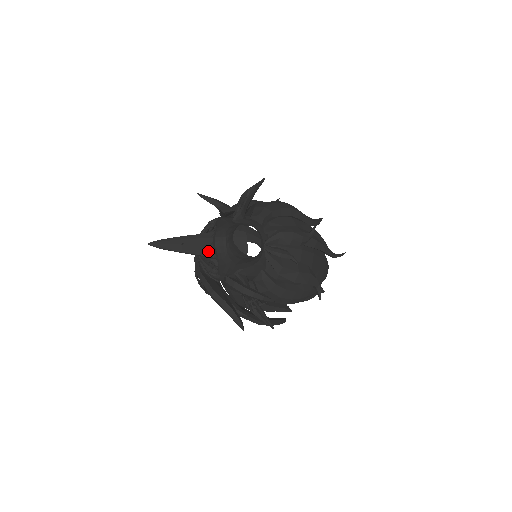
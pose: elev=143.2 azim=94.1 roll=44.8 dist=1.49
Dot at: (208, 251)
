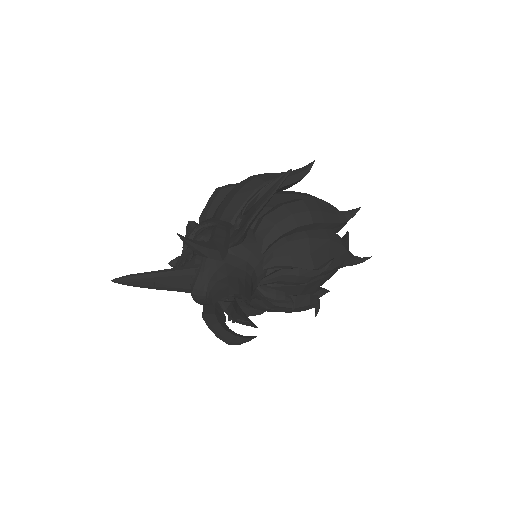
Dot at: (186, 288)
